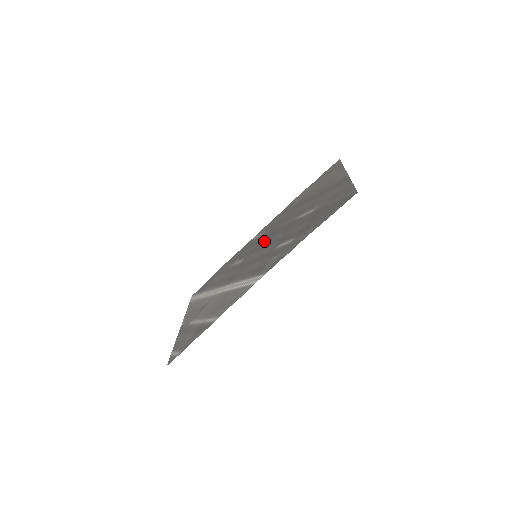
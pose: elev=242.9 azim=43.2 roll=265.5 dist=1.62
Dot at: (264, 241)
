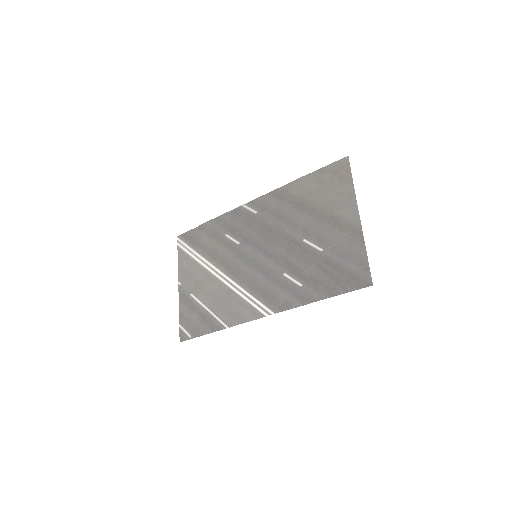
Dot at: (263, 237)
